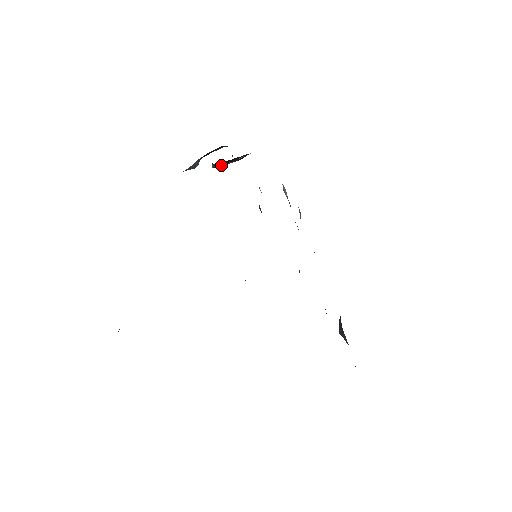
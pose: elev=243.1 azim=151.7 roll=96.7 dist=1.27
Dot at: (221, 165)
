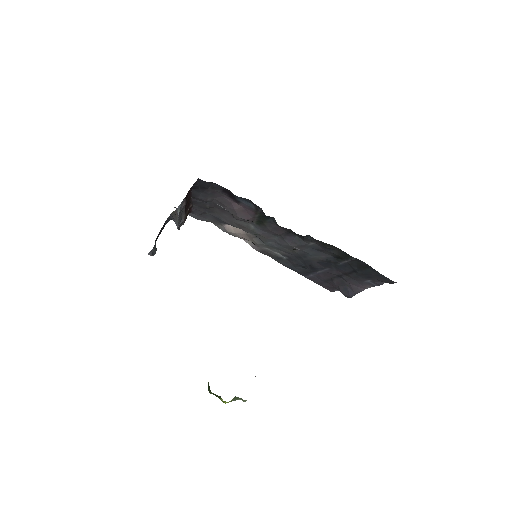
Dot at: (178, 223)
